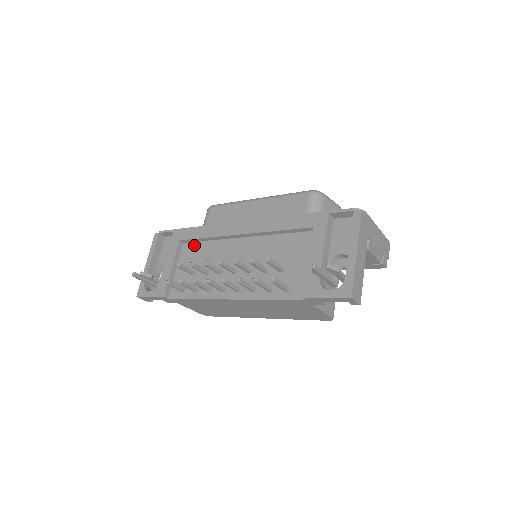
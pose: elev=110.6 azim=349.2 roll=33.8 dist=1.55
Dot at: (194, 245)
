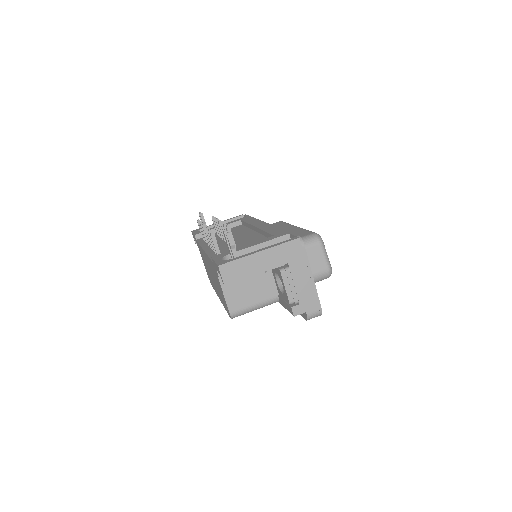
Dot at: (242, 226)
